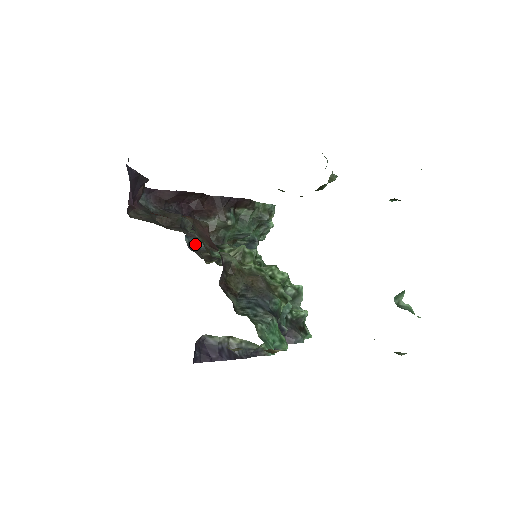
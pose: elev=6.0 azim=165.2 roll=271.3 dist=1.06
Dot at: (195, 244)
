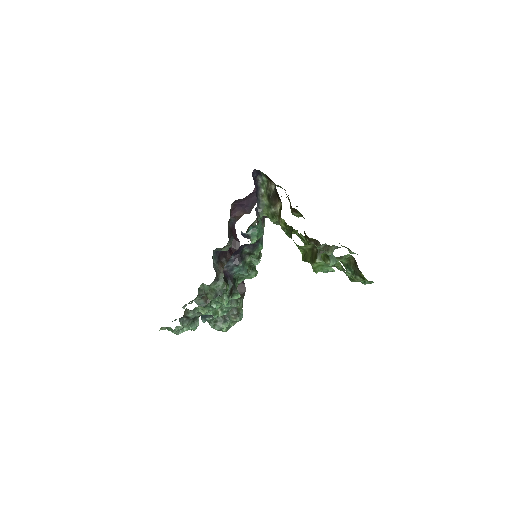
Dot at: (213, 257)
